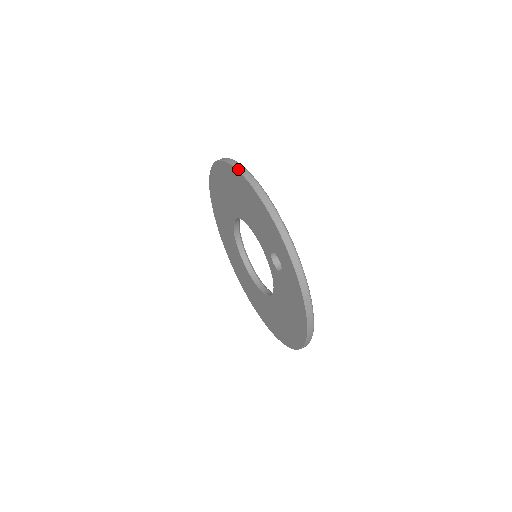
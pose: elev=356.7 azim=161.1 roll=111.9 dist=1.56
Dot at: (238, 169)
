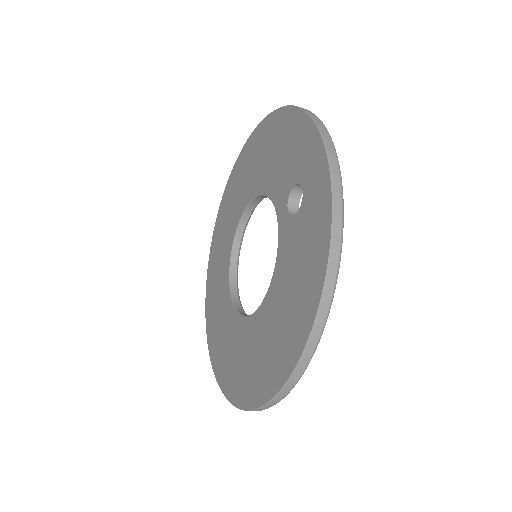
Dot at: (275, 110)
